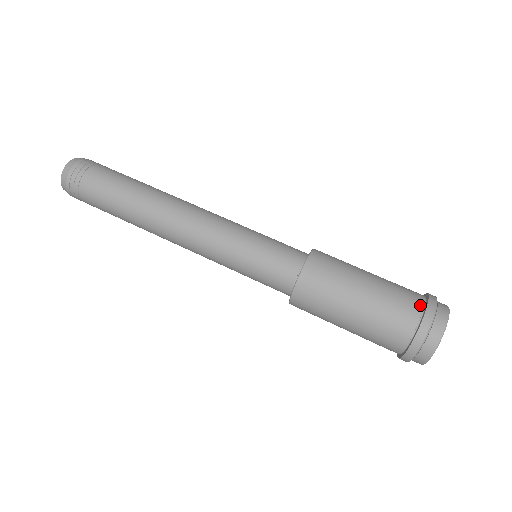
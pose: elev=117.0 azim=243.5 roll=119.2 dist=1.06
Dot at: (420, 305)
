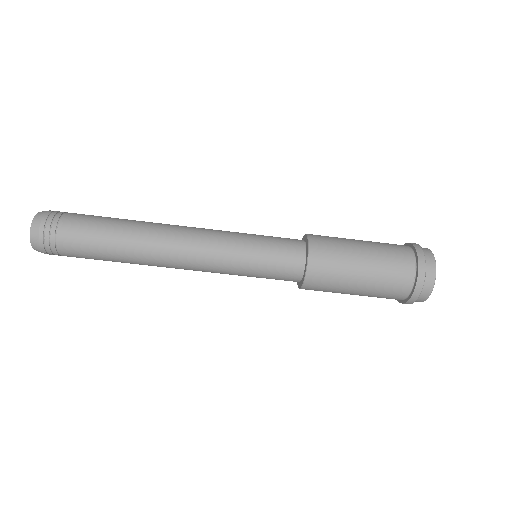
Dot at: (412, 267)
